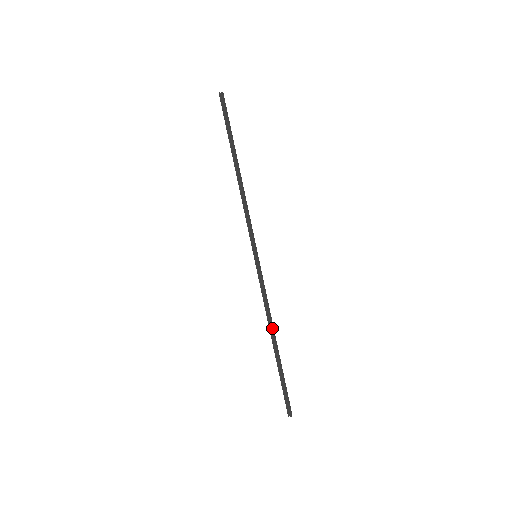
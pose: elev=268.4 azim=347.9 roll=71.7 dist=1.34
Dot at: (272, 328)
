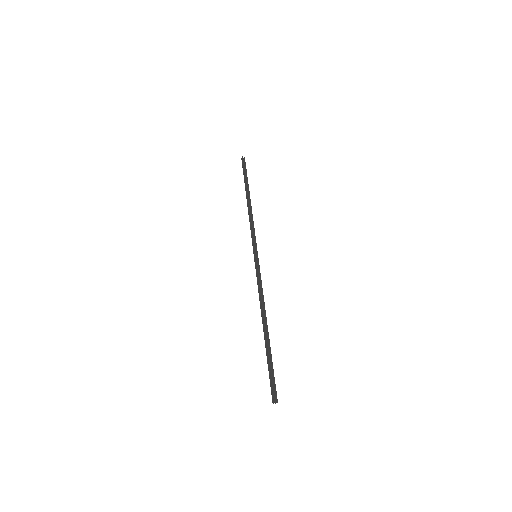
Dot at: (262, 313)
